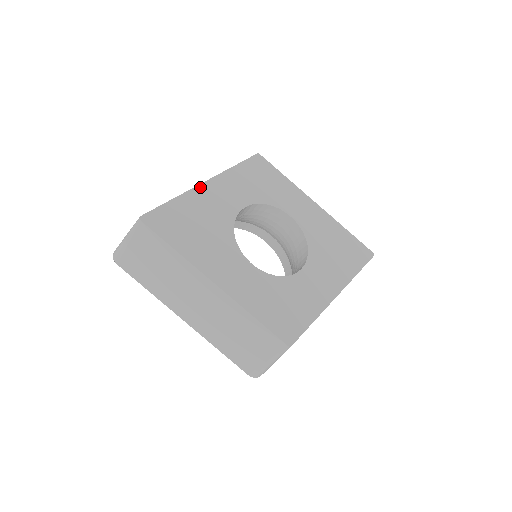
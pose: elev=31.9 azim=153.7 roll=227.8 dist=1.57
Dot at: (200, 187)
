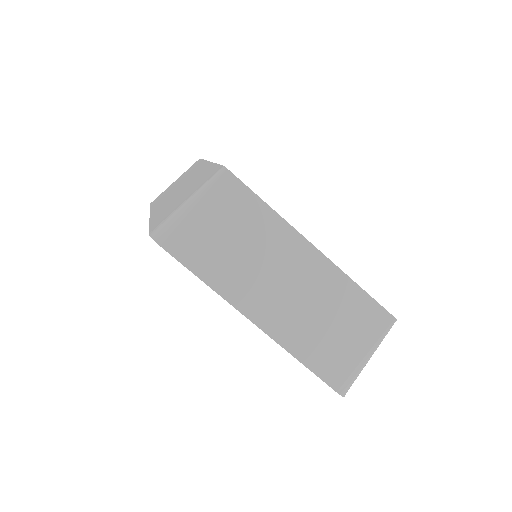
Dot at: occluded
